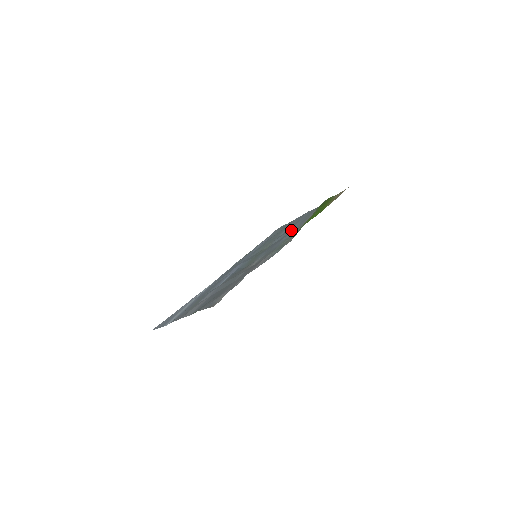
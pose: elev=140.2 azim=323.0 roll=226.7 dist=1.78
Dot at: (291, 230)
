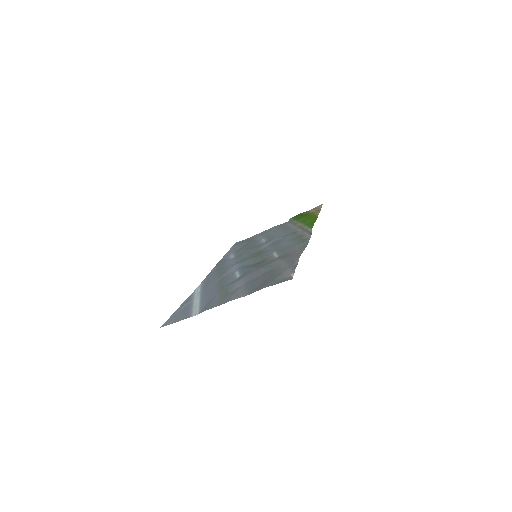
Dot at: (280, 236)
